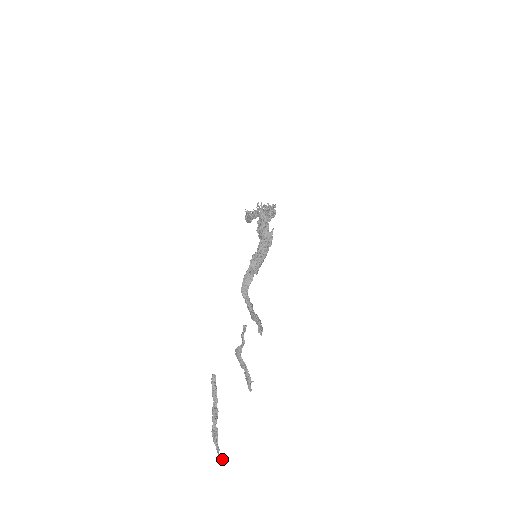
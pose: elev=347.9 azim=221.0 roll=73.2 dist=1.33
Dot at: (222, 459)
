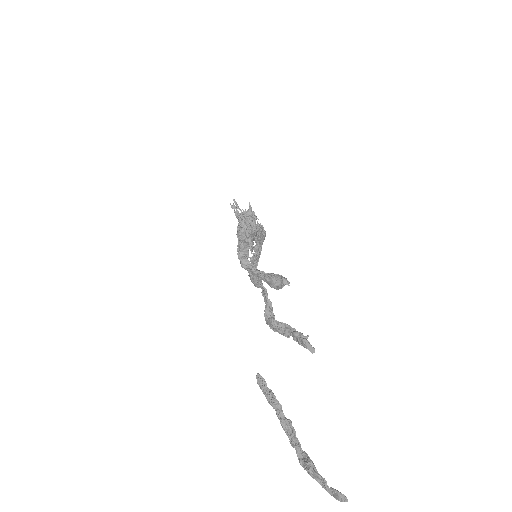
Dot at: (337, 491)
